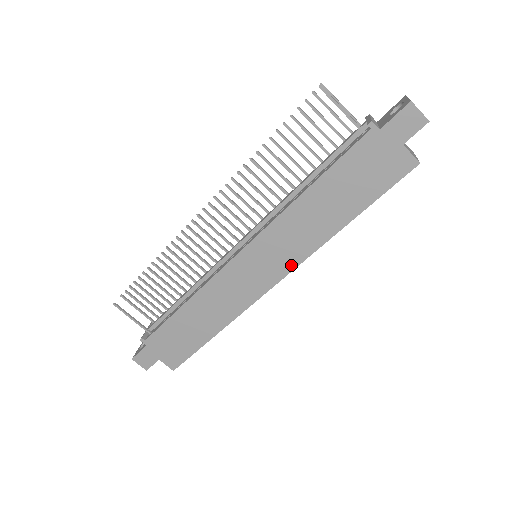
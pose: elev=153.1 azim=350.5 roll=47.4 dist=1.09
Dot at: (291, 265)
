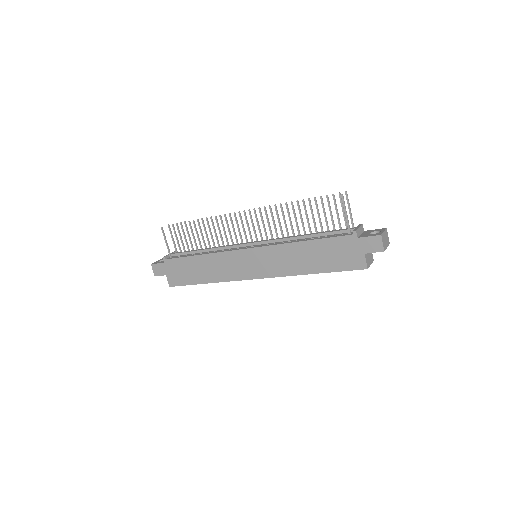
Dot at: (270, 274)
